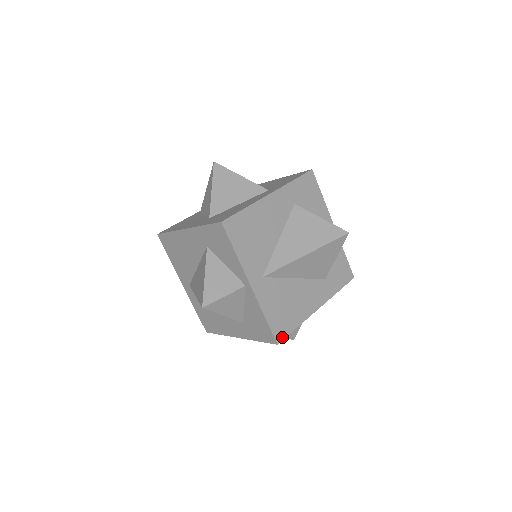
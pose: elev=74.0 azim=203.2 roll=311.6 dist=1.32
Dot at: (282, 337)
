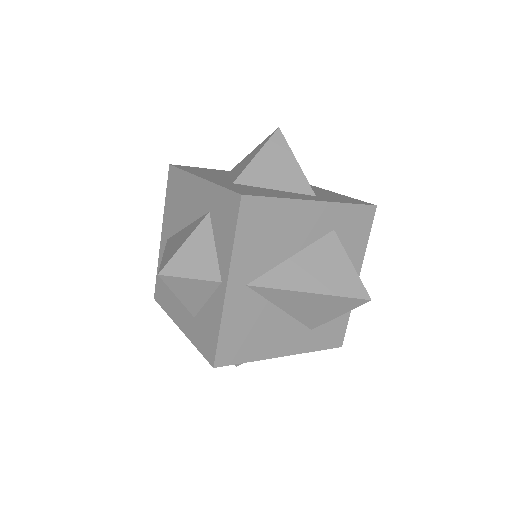
Dot at: (224, 363)
